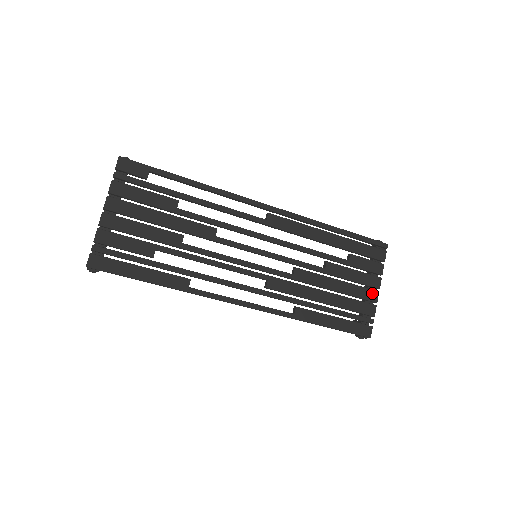
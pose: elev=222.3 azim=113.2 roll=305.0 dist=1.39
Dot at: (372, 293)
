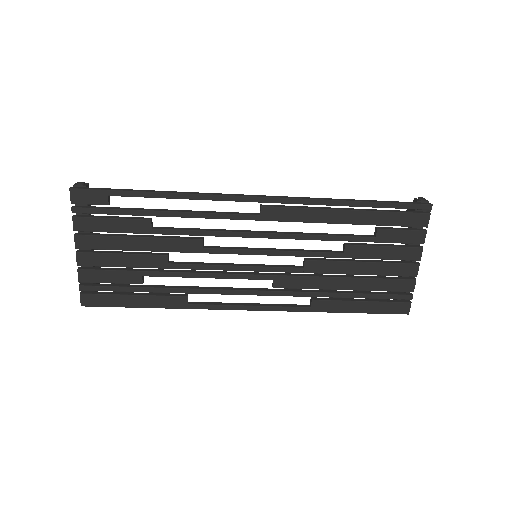
Dot at: (410, 267)
